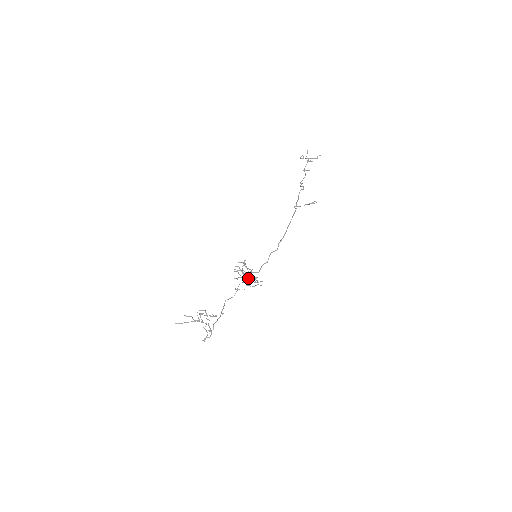
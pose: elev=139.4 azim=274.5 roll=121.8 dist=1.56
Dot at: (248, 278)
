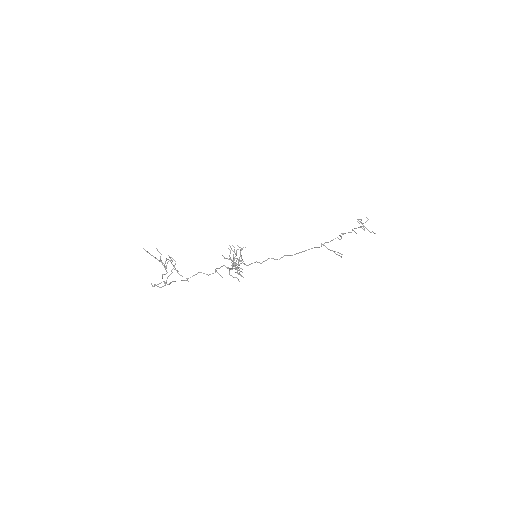
Dot at: occluded
